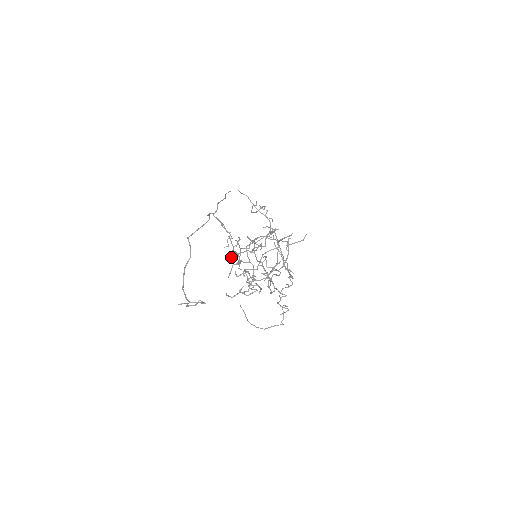
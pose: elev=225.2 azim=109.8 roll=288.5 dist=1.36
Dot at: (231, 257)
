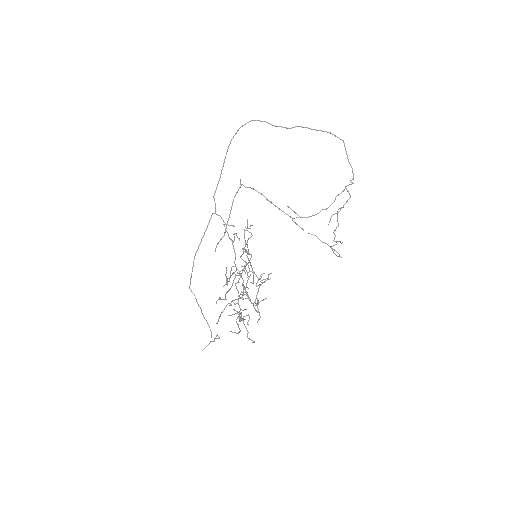
Dot at: occluded
